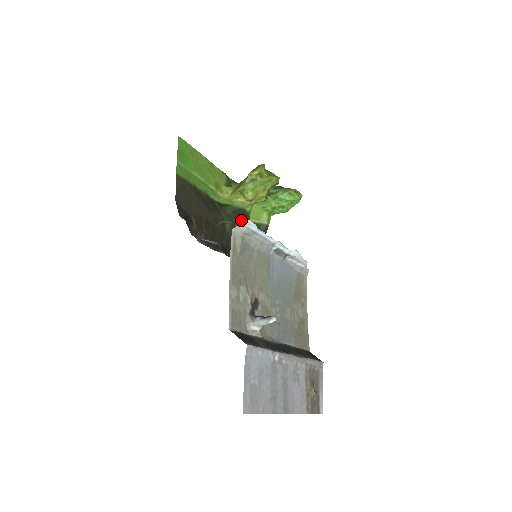
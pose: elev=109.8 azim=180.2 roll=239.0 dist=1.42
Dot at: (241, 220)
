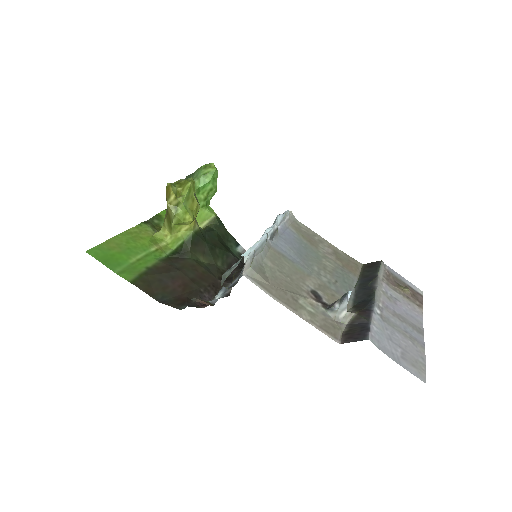
Dot at: (203, 241)
